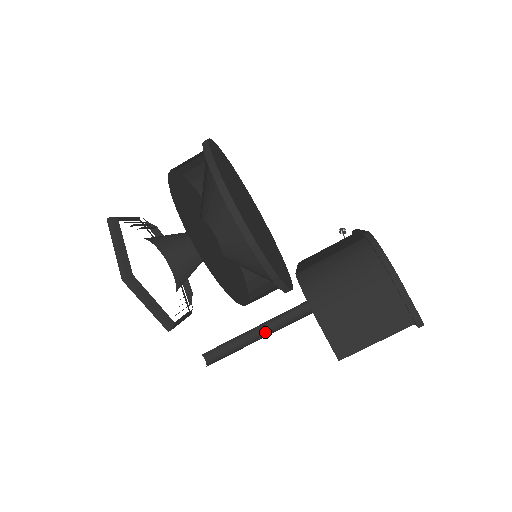
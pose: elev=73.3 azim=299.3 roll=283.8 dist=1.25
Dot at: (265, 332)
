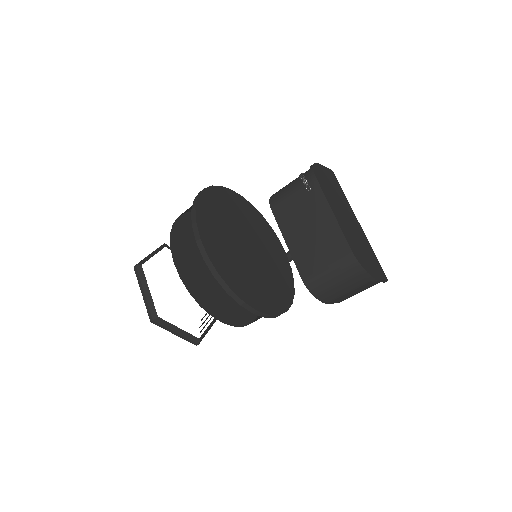
Dot at: occluded
